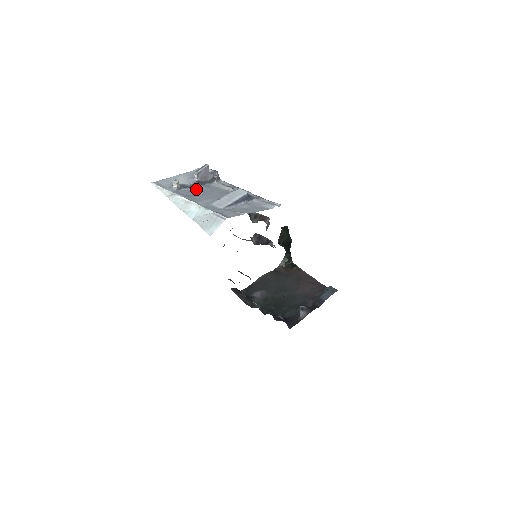
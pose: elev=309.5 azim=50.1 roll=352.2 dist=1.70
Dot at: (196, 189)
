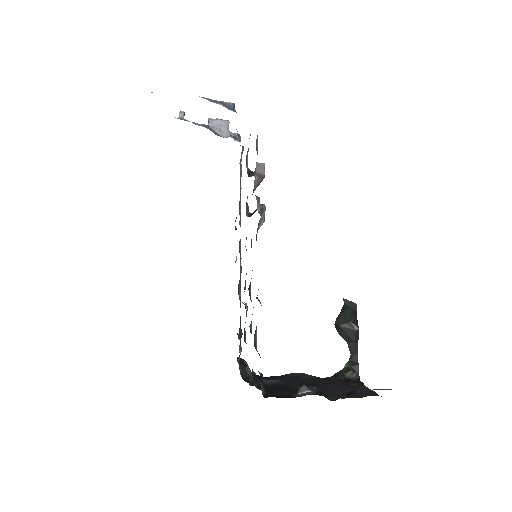
Dot at: (198, 125)
